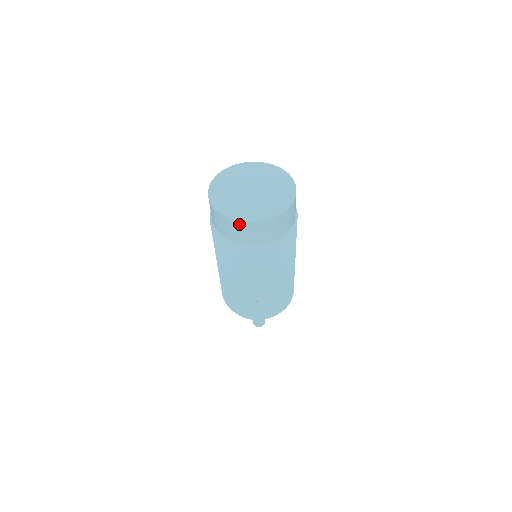
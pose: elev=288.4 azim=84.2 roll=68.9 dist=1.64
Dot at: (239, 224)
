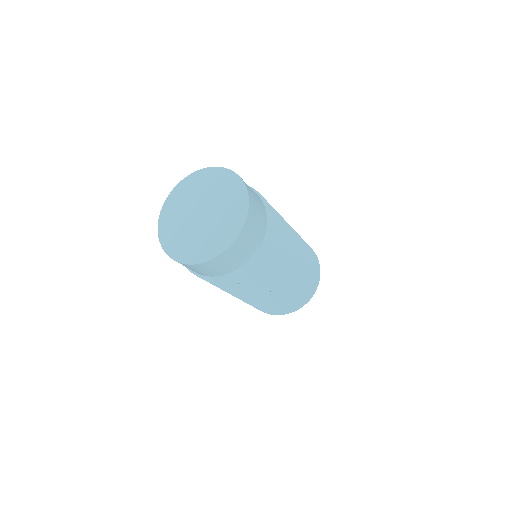
Dot at: (224, 256)
